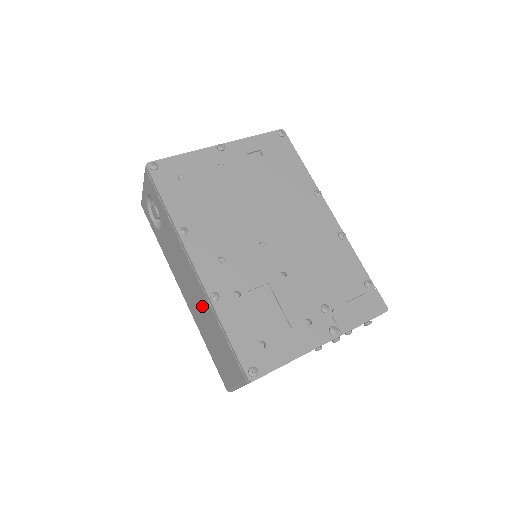
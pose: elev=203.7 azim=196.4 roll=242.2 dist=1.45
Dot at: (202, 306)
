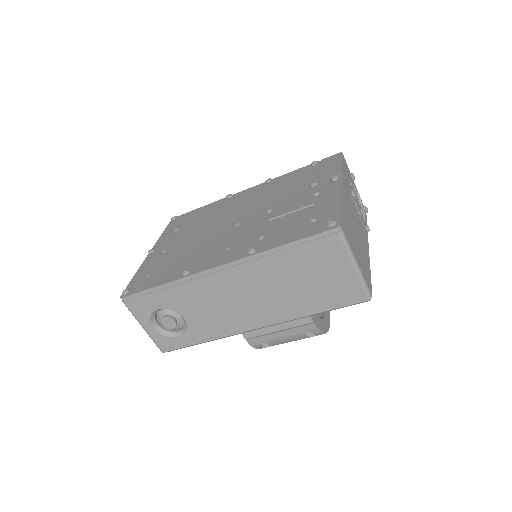
Dot at: (263, 282)
